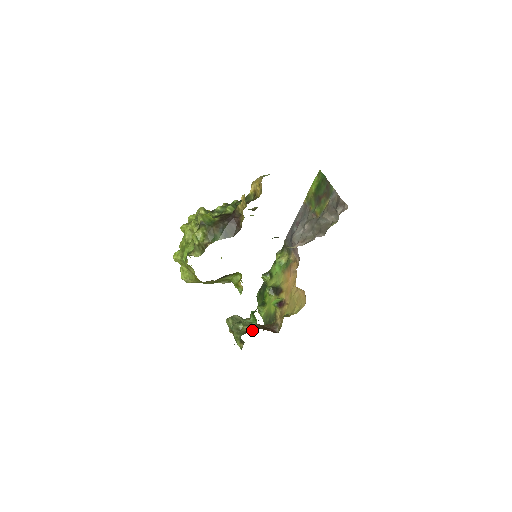
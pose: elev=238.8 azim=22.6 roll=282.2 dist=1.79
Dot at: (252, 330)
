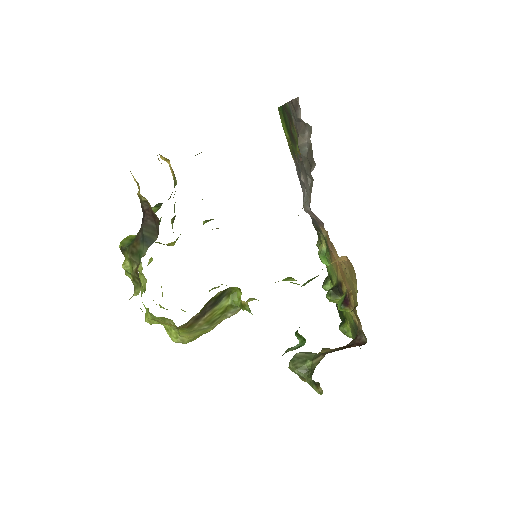
Dot at: (321, 359)
